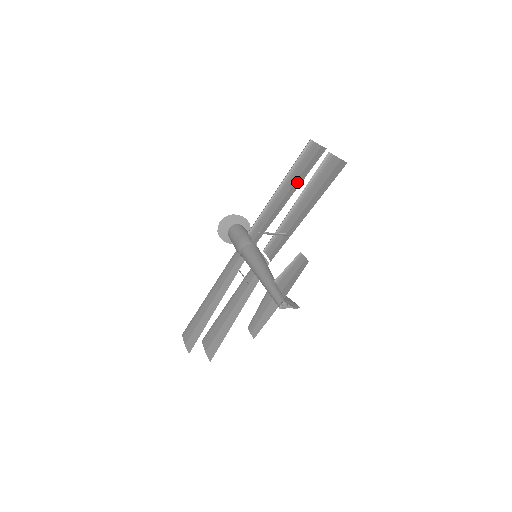
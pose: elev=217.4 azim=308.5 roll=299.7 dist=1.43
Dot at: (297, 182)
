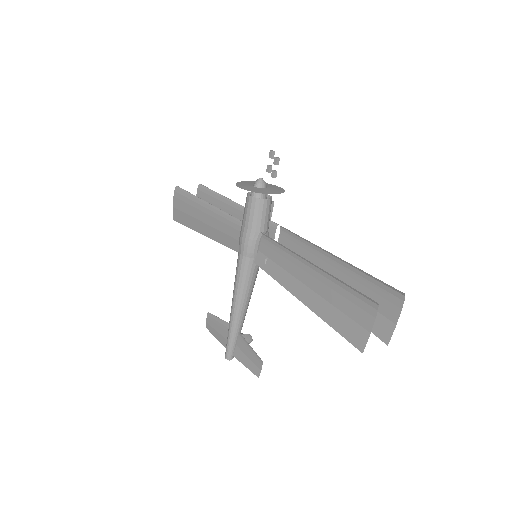
Dot at: (322, 305)
